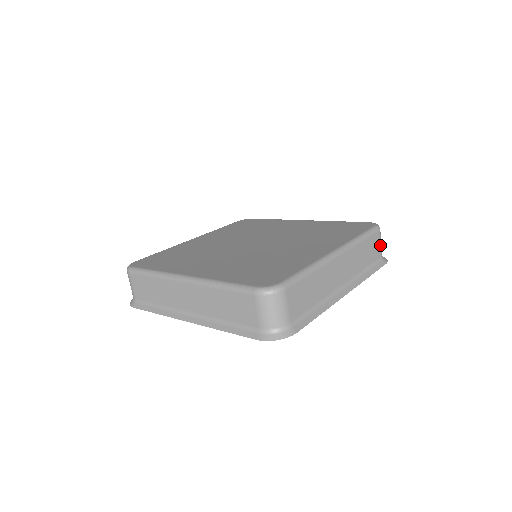
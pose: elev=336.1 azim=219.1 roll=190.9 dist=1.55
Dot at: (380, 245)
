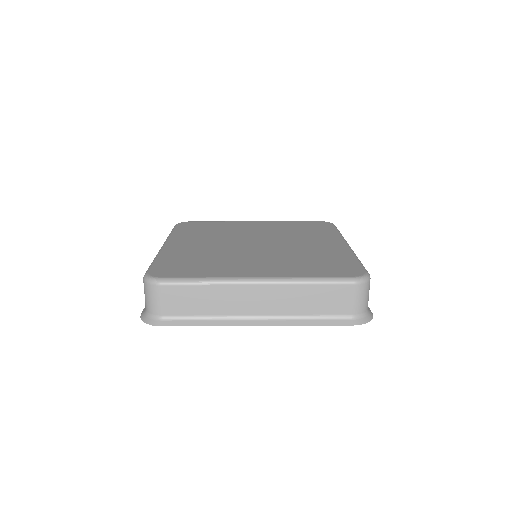
Dot at: (355, 301)
